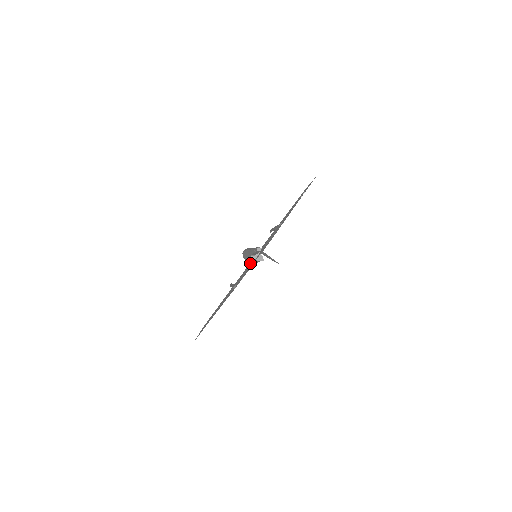
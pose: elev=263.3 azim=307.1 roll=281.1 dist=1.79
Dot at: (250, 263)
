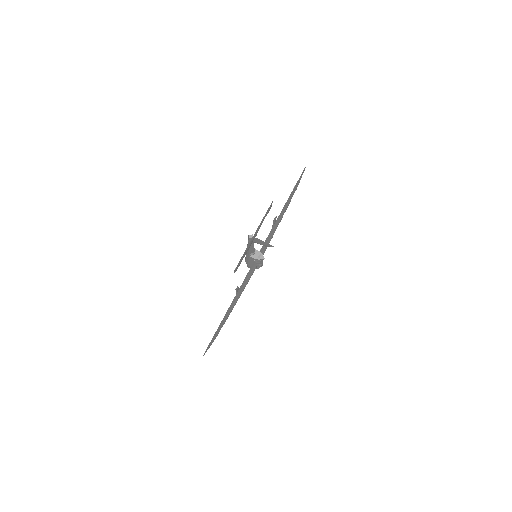
Dot at: occluded
